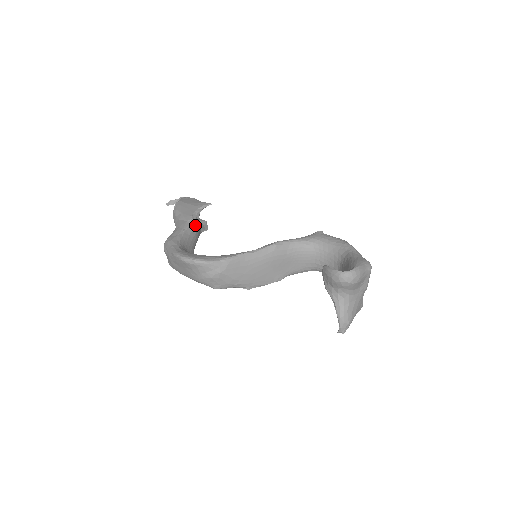
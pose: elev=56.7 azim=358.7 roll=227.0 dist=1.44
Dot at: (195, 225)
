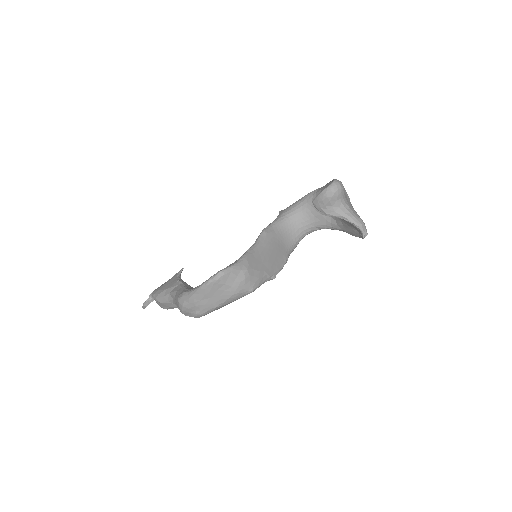
Dot at: occluded
